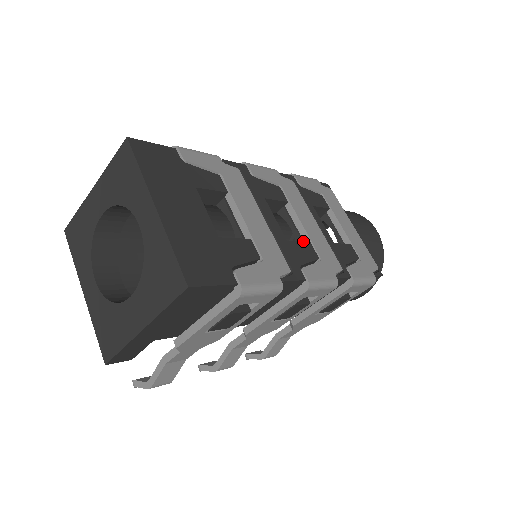
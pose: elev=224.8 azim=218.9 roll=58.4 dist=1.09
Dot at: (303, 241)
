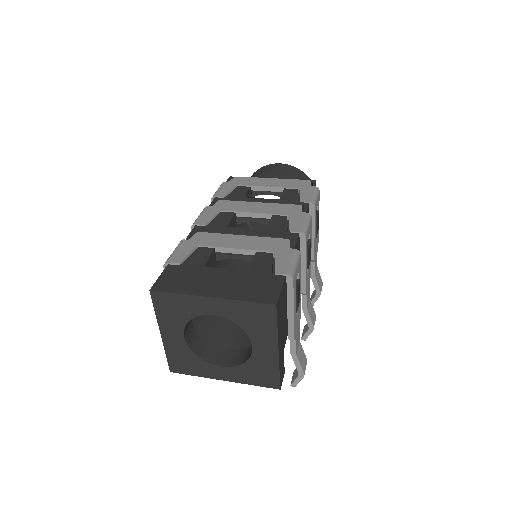
Dot at: (268, 219)
